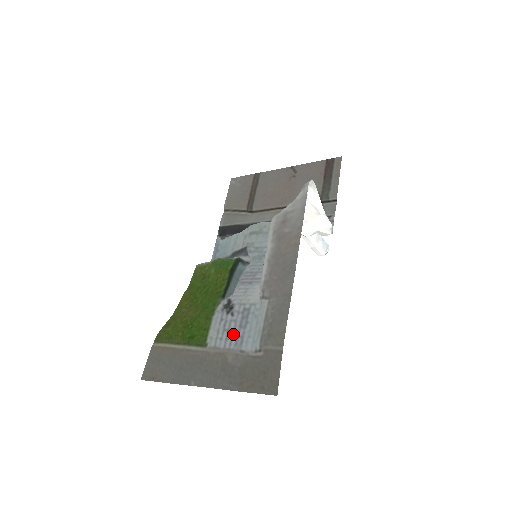
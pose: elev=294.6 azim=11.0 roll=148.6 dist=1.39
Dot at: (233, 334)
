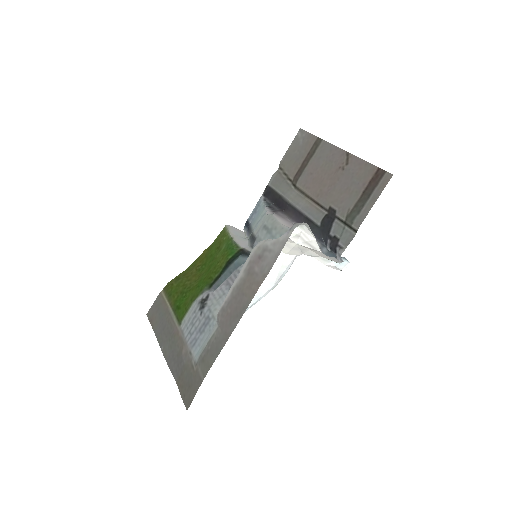
Dot at: (193, 332)
